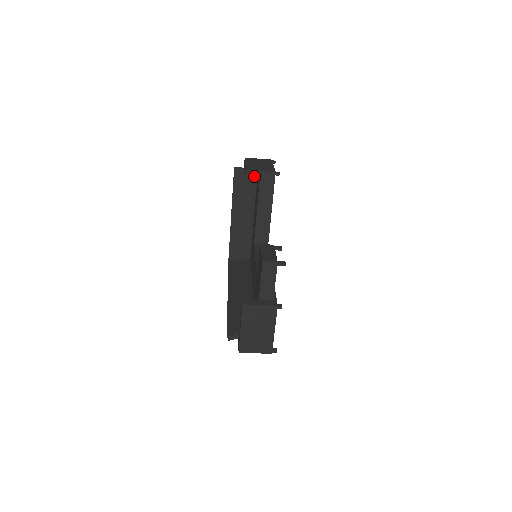
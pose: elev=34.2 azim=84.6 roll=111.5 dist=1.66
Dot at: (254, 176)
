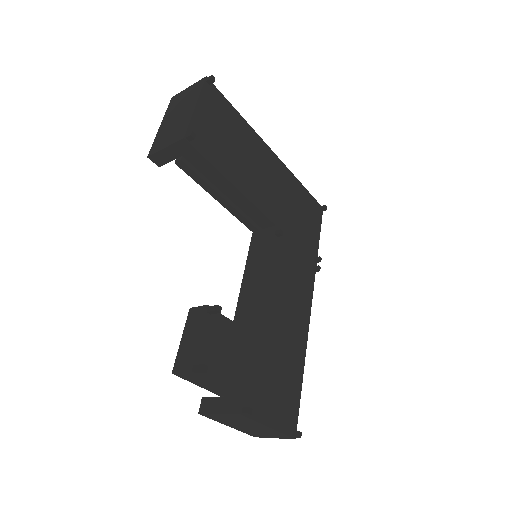
Dot at: (165, 158)
